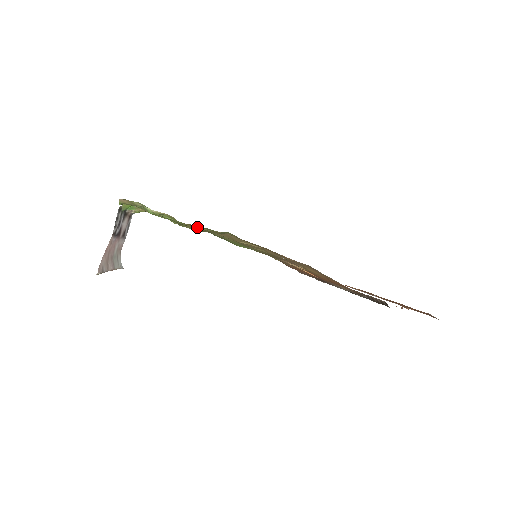
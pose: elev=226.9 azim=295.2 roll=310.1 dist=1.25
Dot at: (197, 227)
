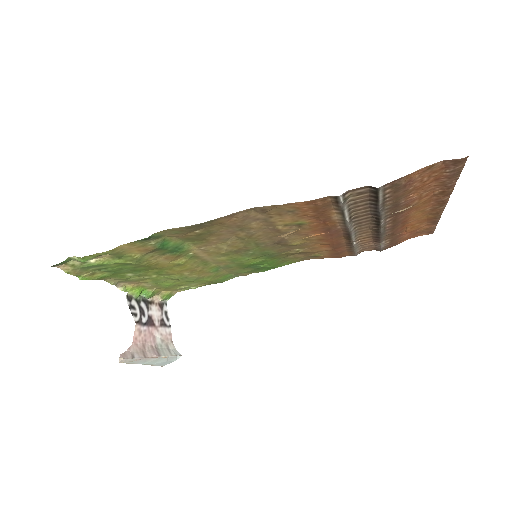
Dot at: (174, 262)
